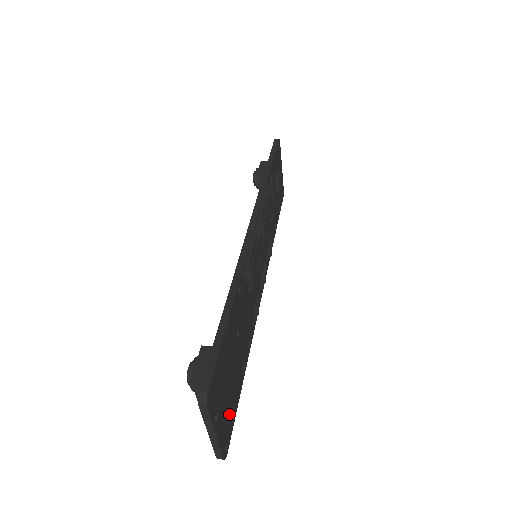
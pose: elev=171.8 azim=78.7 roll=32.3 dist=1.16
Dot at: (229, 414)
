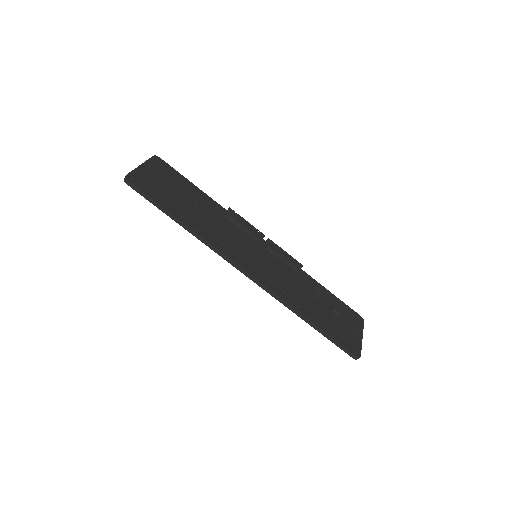
Dot at: (151, 186)
